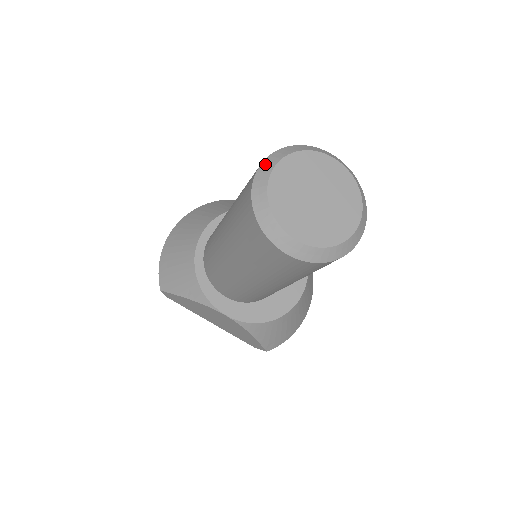
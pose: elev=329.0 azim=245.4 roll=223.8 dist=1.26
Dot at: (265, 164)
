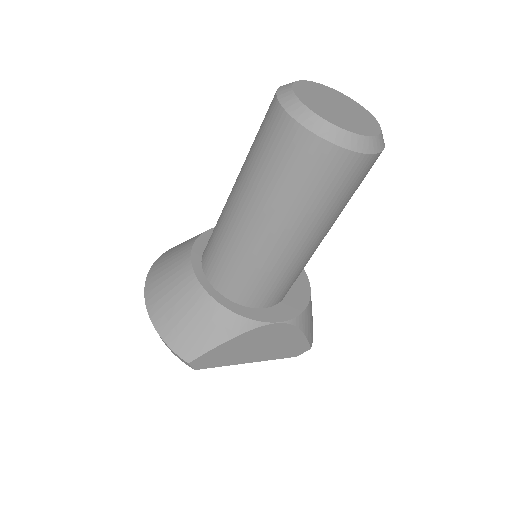
Dot at: (284, 100)
